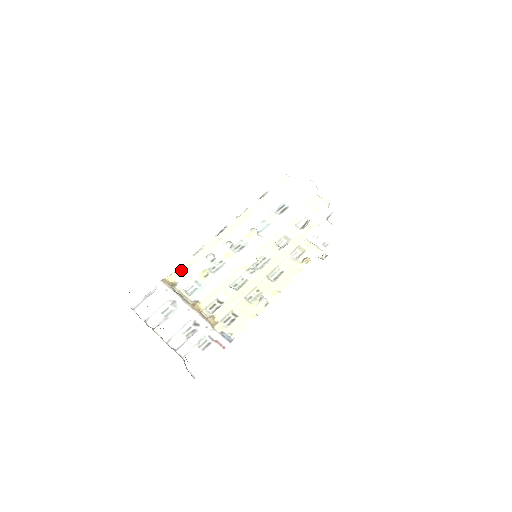
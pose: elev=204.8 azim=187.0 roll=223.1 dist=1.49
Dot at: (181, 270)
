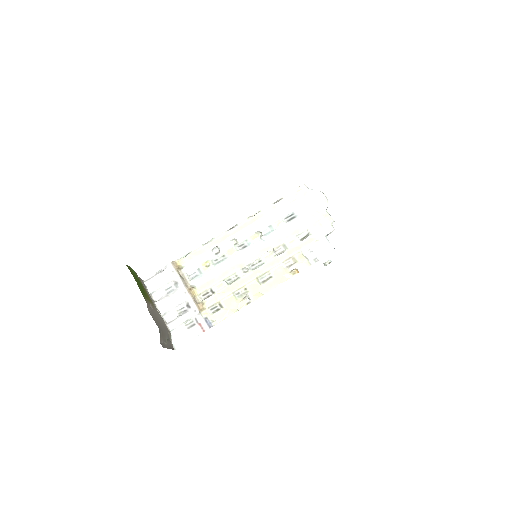
Dot at: (189, 256)
